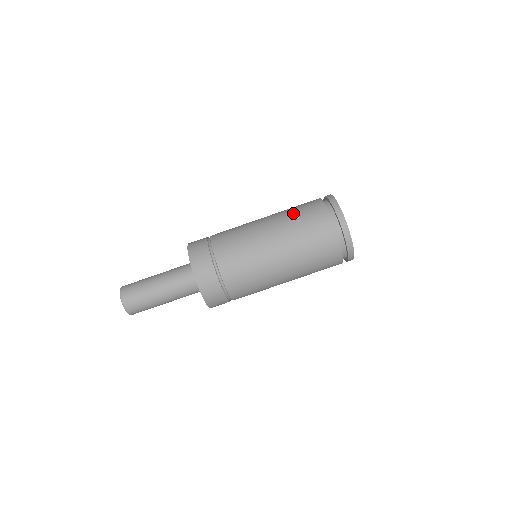
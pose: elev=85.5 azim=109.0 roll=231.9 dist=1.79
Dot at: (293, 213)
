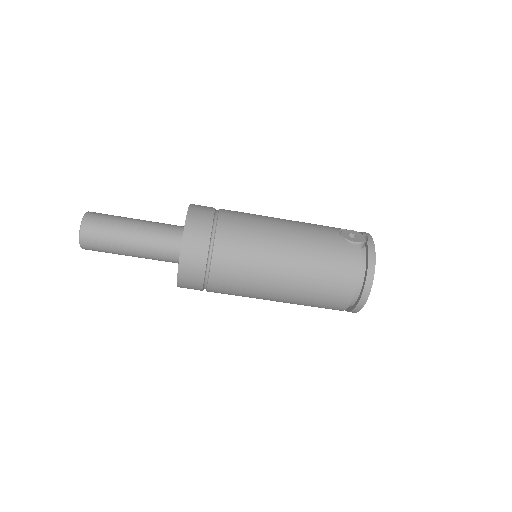
Dot at: (319, 276)
